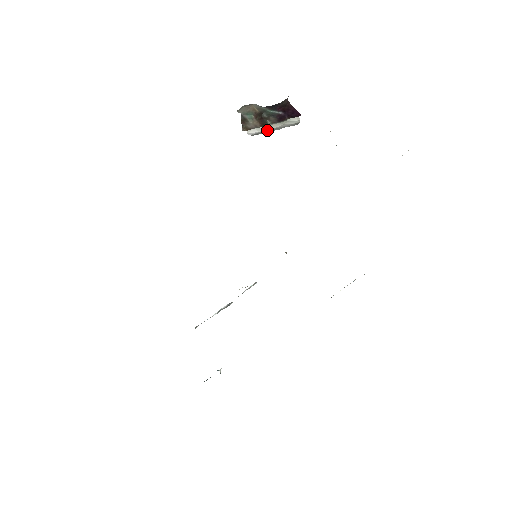
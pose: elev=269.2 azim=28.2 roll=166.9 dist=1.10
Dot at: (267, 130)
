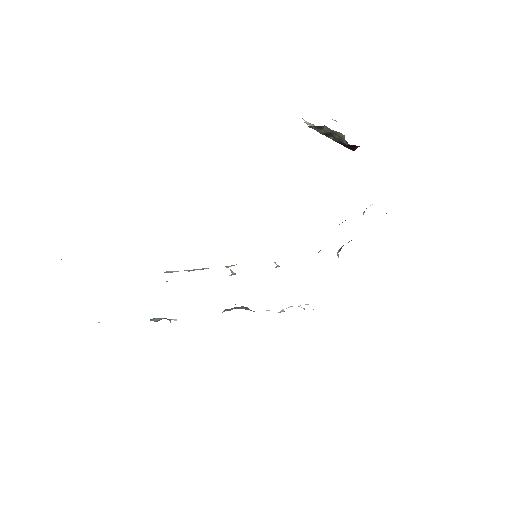
Dot at: occluded
